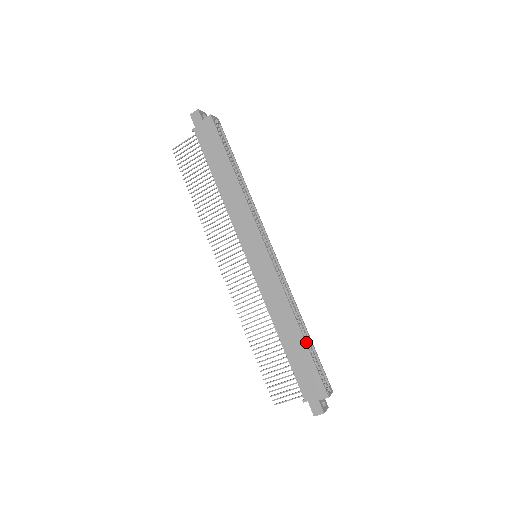
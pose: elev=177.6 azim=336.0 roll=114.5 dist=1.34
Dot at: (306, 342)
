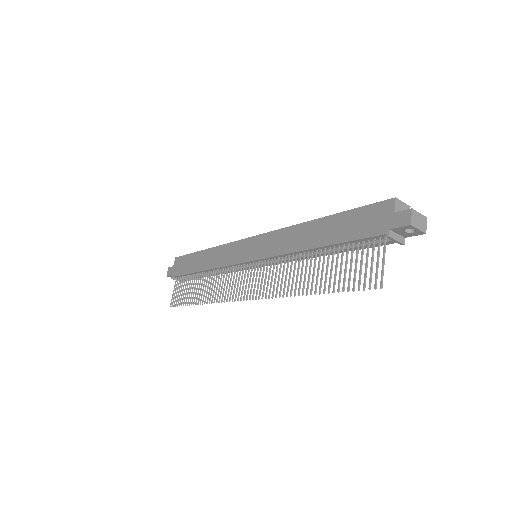
Dot at: (333, 216)
